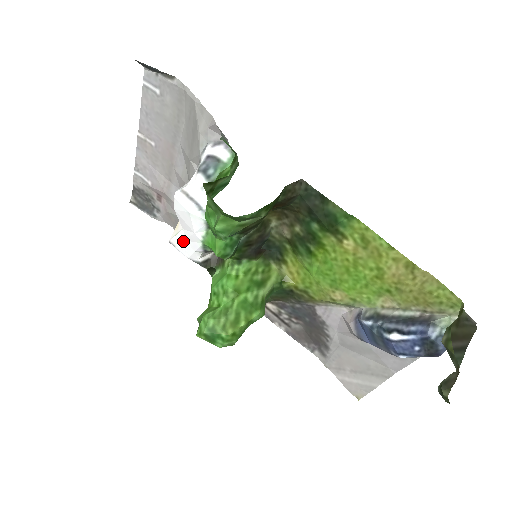
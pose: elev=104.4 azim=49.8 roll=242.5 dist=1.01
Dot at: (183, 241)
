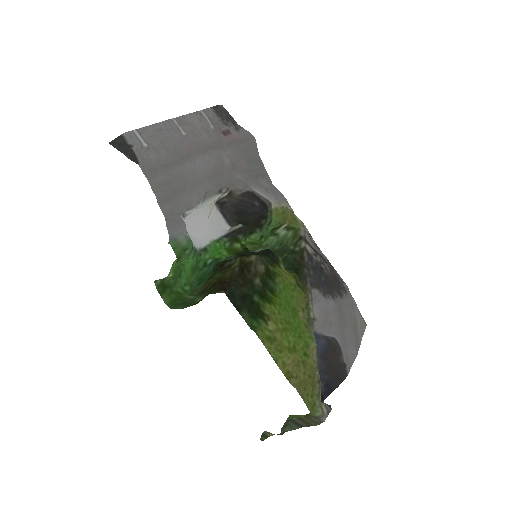
Dot at: (215, 219)
